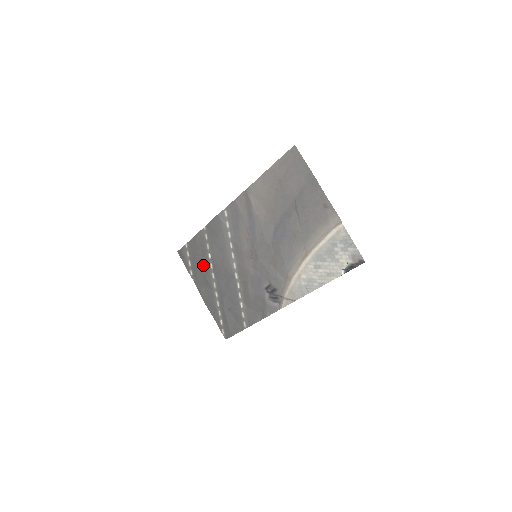
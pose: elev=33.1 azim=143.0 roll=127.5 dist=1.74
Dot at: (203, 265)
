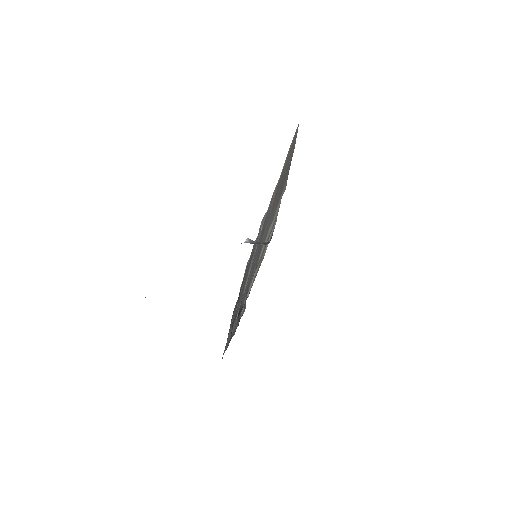
Dot at: occluded
